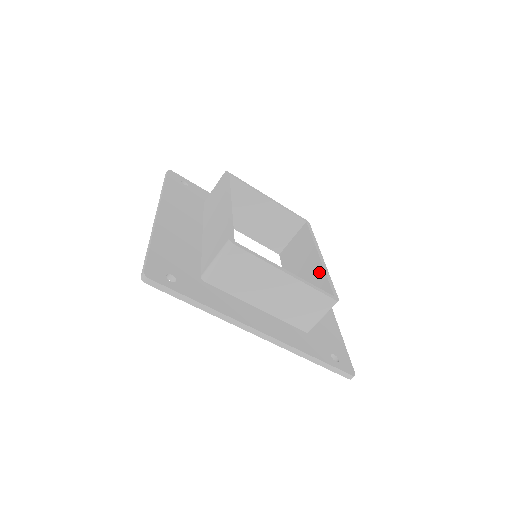
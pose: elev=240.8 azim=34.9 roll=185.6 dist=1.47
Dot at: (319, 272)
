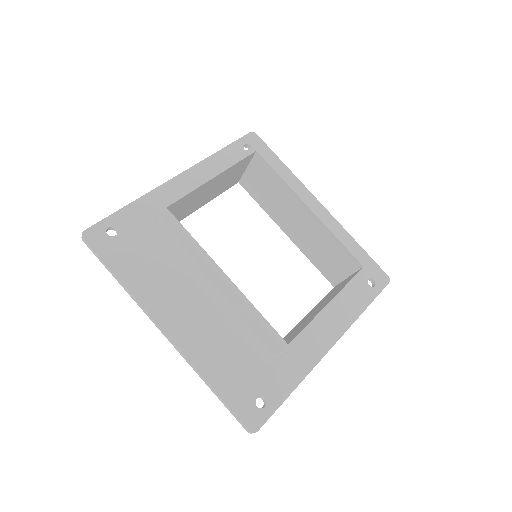
Dot at: (324, 232)
